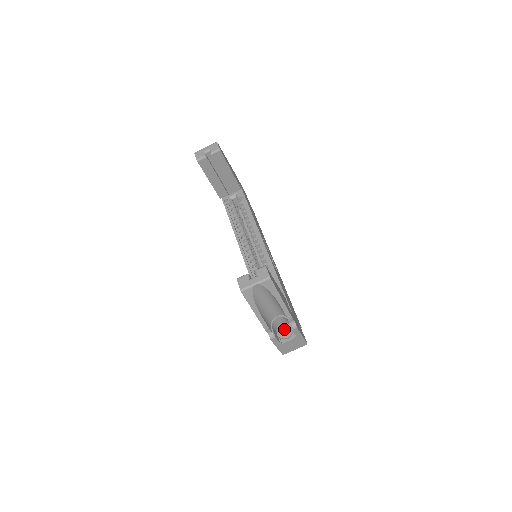
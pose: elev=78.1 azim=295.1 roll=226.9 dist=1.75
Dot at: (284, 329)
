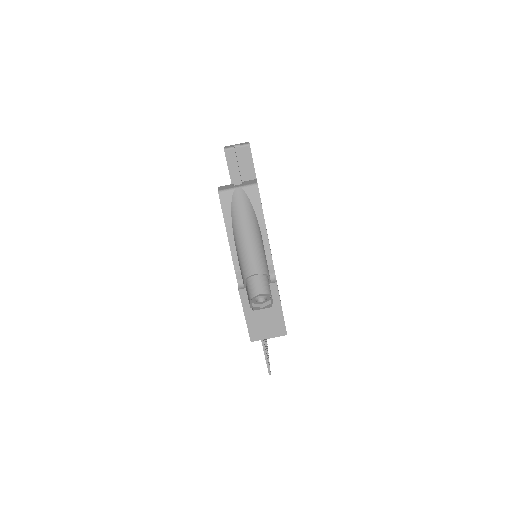
Dot at: (261, 300)
